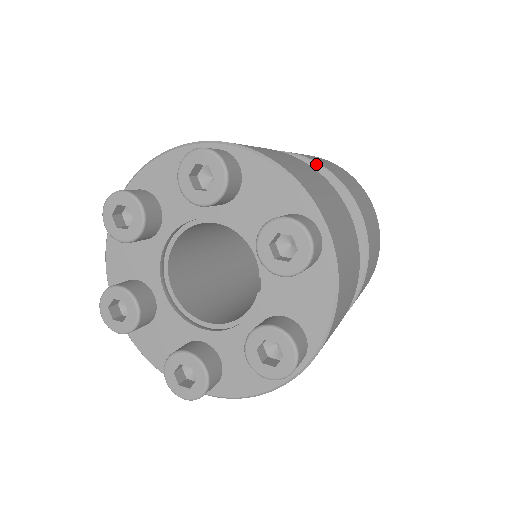
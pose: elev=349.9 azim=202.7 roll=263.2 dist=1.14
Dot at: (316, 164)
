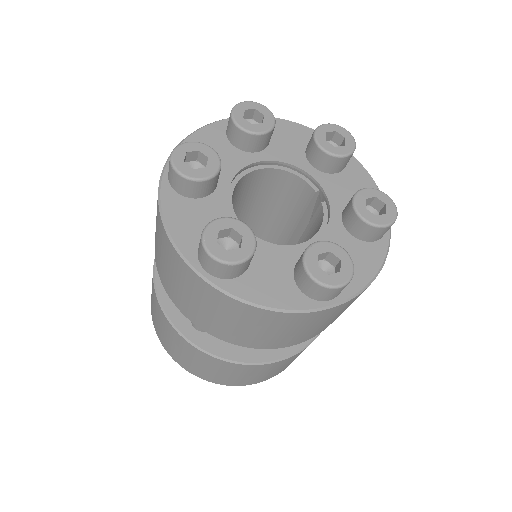
Dot at: occluded
